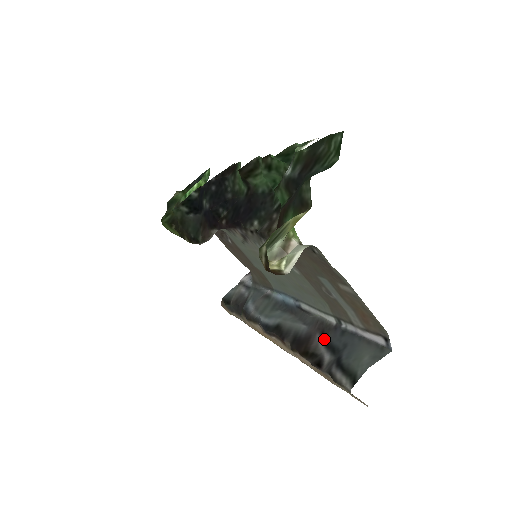
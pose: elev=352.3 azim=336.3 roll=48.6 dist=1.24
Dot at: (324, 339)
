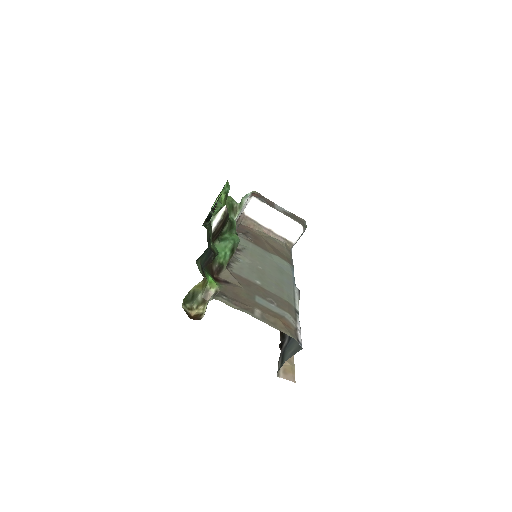
Dot at: occluded
